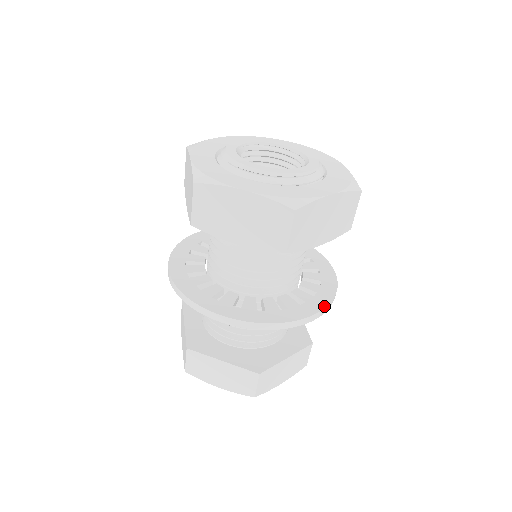
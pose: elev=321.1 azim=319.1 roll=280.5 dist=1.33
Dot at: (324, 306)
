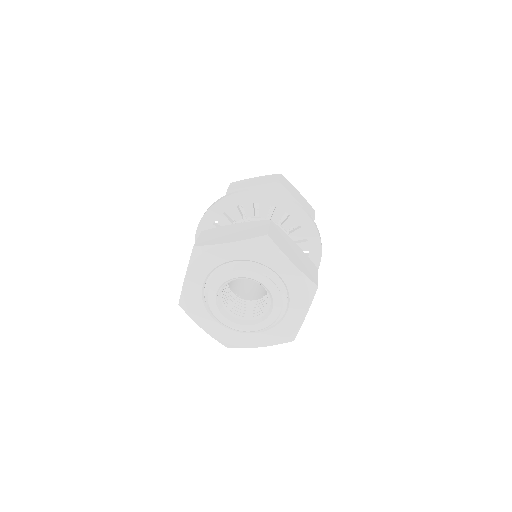
Dot at: (319, 261)
